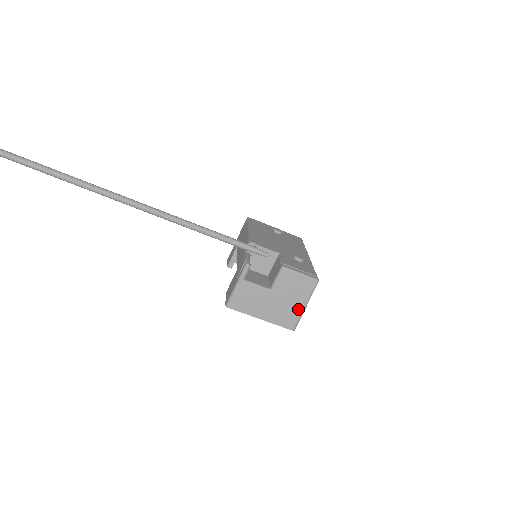
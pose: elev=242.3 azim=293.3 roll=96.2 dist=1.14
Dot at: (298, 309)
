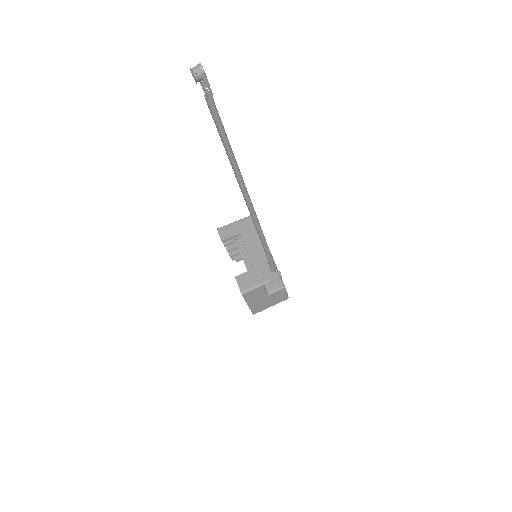
Dot at: (267, 307)
